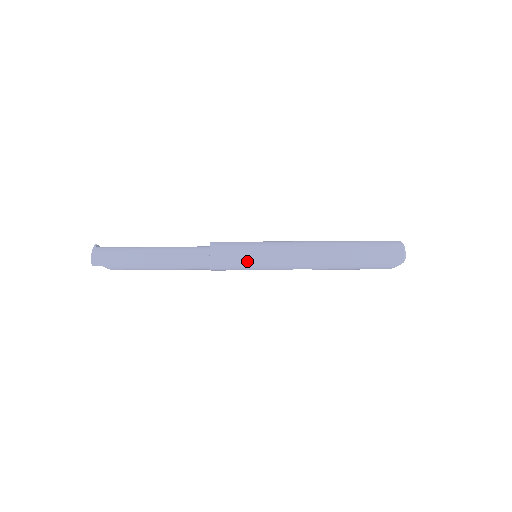
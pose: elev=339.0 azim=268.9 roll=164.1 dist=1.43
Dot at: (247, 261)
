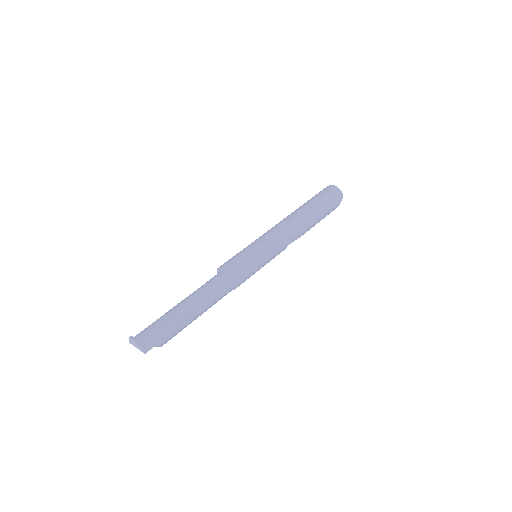
Dot at: (257, 261)
